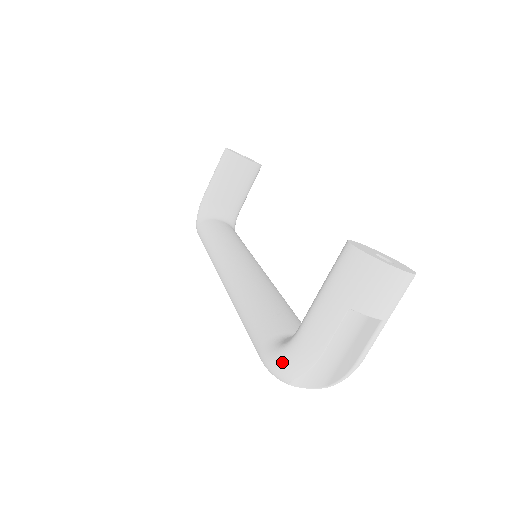
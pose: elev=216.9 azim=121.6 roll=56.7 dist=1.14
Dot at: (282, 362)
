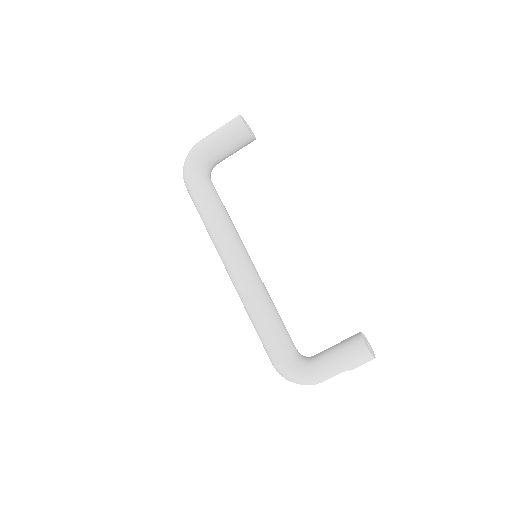
Dot at: (297, 378)
